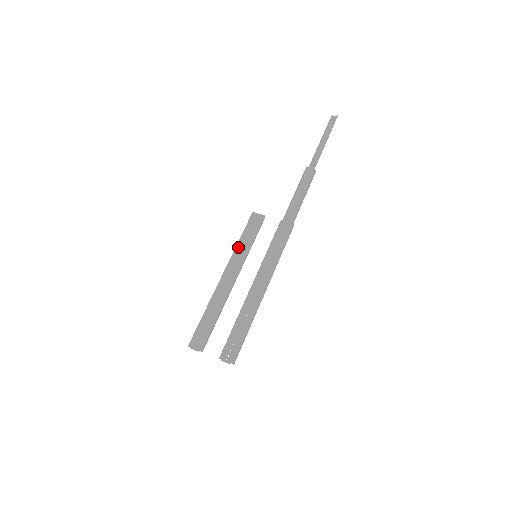
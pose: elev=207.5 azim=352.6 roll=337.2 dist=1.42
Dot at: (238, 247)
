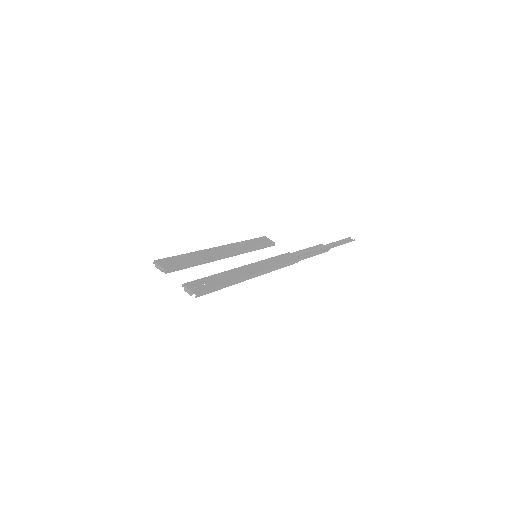
Dot at: (242, 242)
